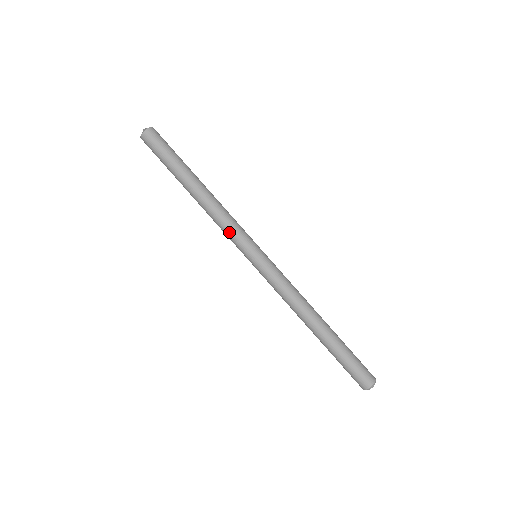
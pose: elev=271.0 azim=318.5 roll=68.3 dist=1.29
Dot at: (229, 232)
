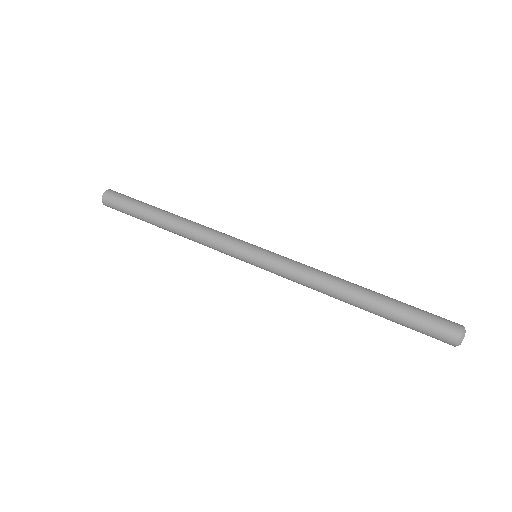
Dot at: (220, 236)
